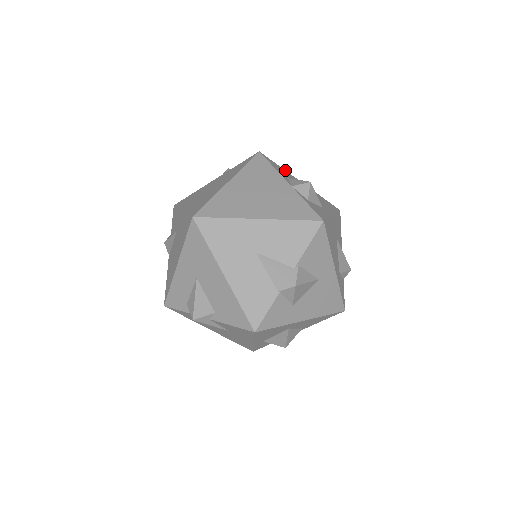
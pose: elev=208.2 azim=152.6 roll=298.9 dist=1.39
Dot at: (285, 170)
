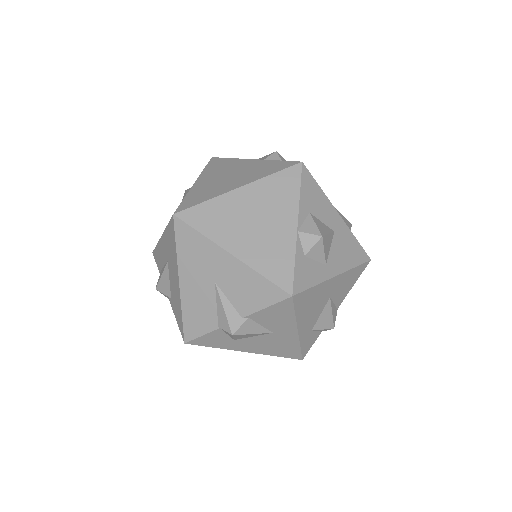
Dot at: occluded
